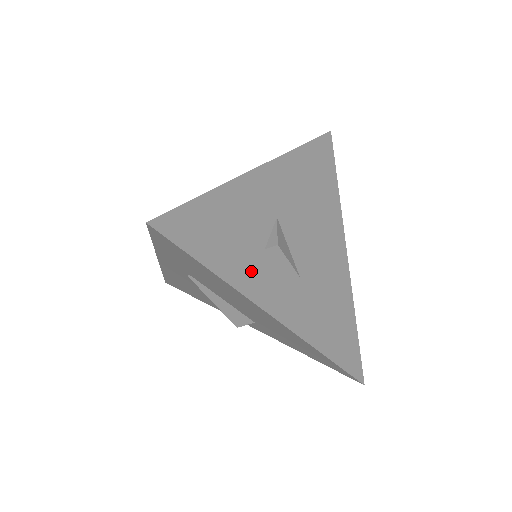
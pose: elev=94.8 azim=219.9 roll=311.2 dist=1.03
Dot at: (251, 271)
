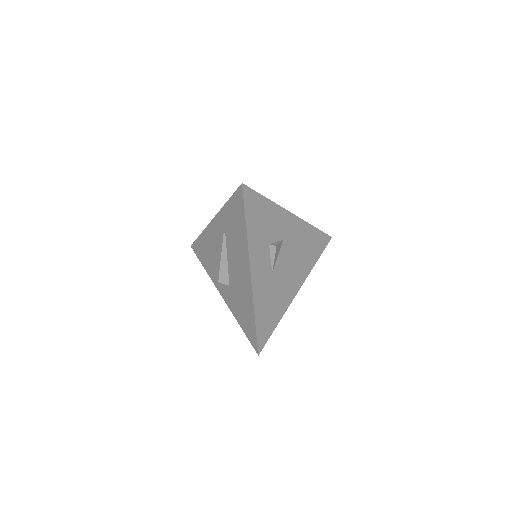
Dot at: (258, 245)
